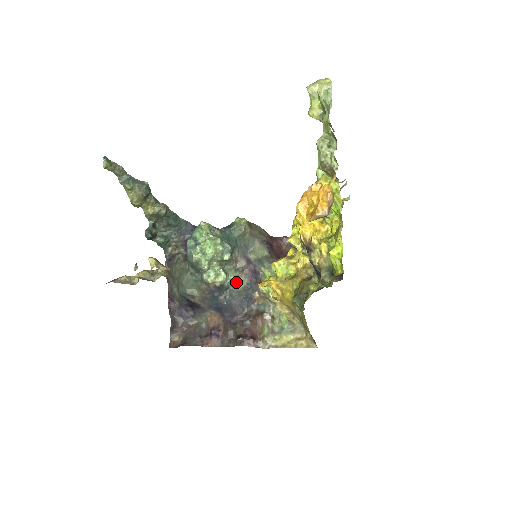
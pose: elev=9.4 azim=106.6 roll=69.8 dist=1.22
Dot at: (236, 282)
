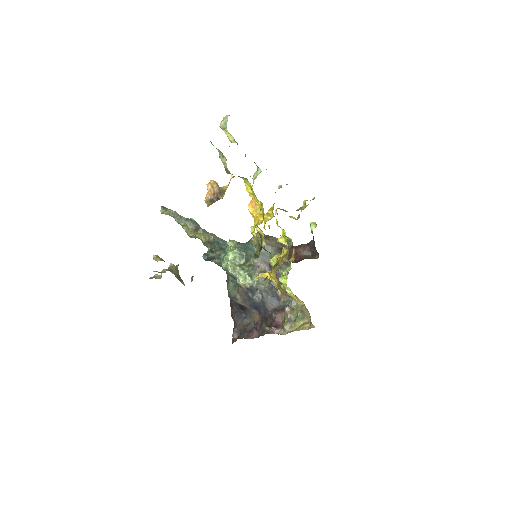
Dot at: (262, 284)
